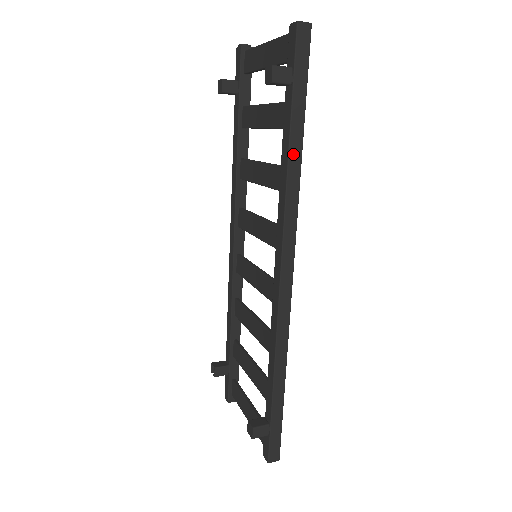
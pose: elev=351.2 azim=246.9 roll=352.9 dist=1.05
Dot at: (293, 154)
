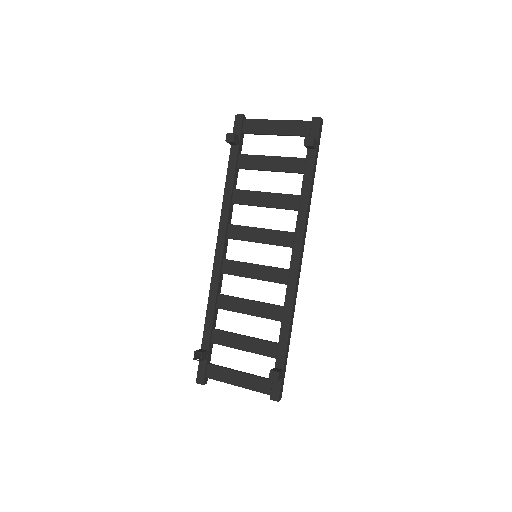
Dot at: (311, 188)
